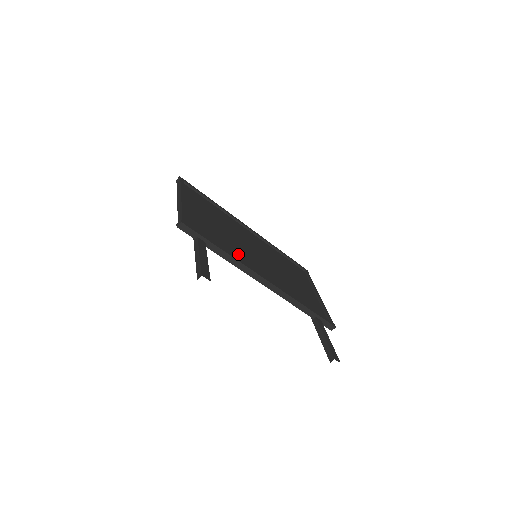
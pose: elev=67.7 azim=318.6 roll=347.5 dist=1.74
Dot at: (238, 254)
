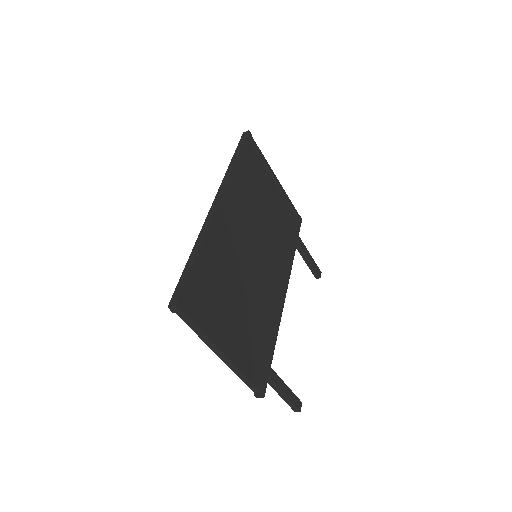
Dot at: (267, 307)
